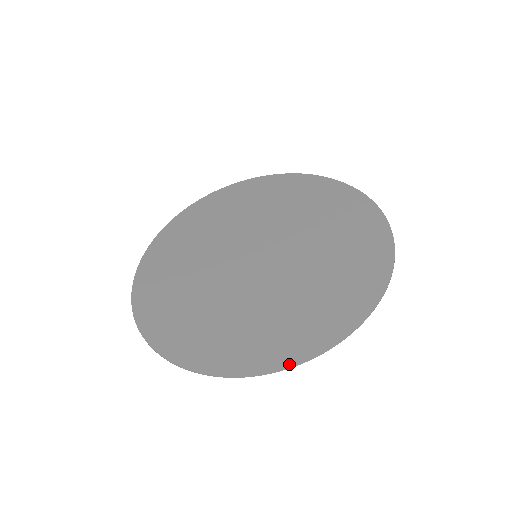
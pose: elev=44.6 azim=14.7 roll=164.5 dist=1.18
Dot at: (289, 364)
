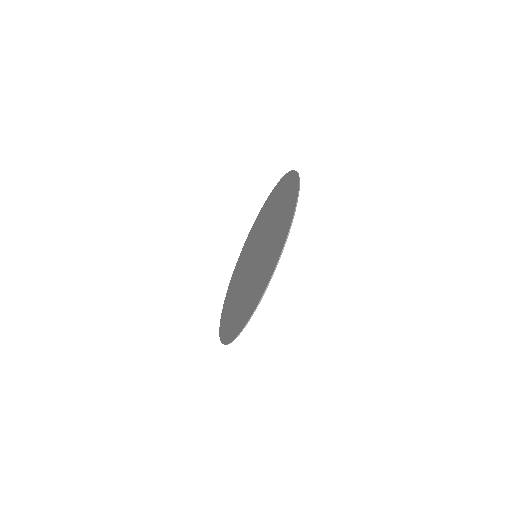
Dot at: (278, 257)
